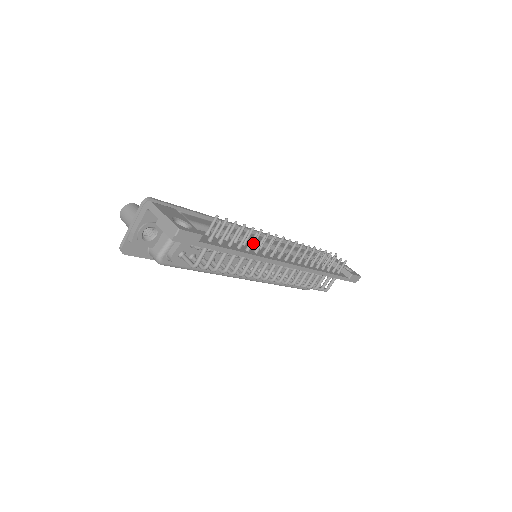
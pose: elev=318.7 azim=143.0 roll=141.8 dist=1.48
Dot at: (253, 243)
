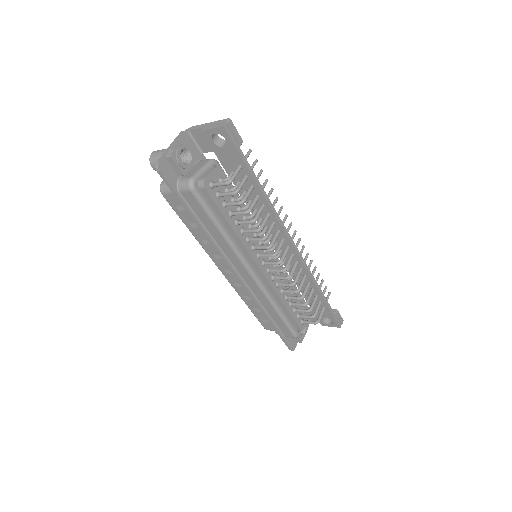
Dot at: occluded
